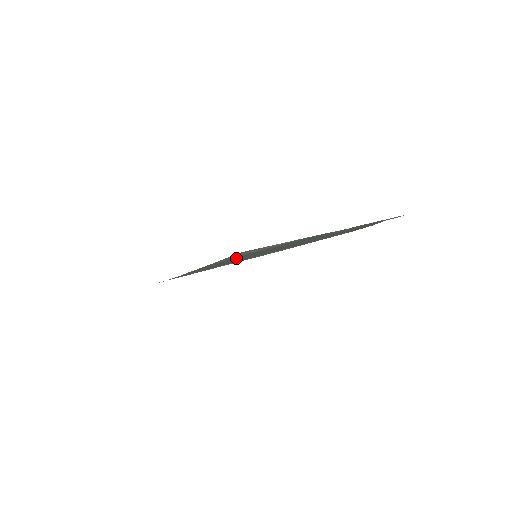
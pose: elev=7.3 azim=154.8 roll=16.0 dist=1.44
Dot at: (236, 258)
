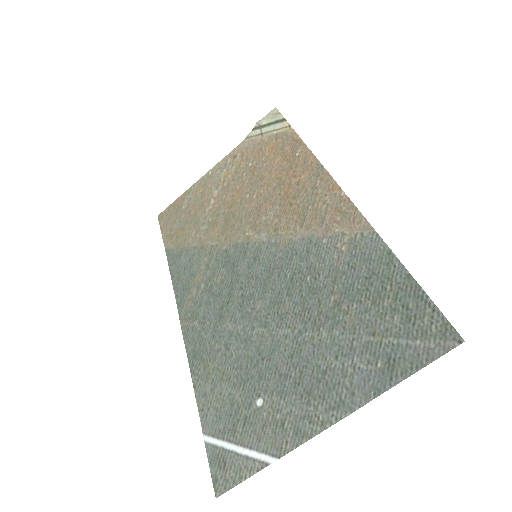
Dot at: (223, 368)
